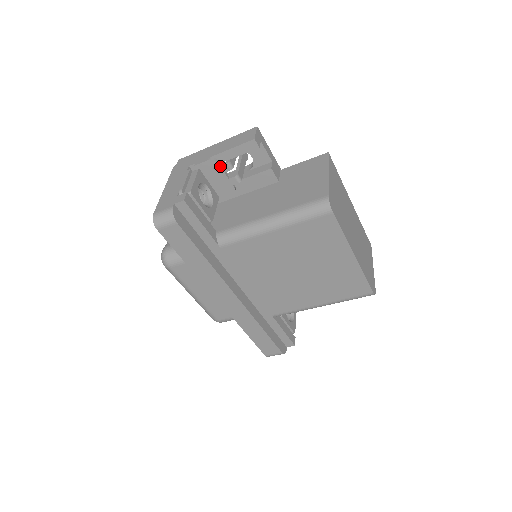
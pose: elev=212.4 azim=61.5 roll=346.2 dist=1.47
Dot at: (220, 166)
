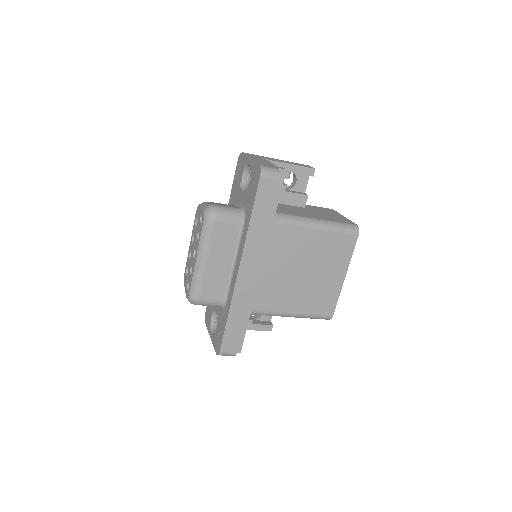
Dot at: occluded
